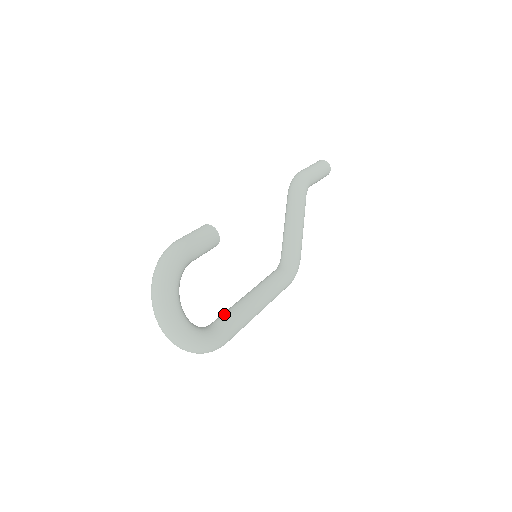
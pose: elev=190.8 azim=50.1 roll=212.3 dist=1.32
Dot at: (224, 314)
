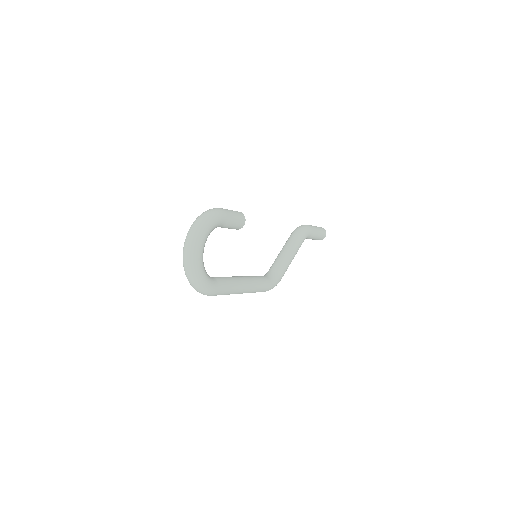
Dot at: occluded
